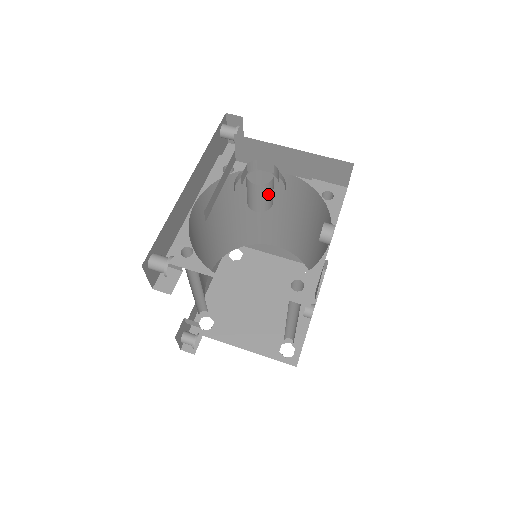
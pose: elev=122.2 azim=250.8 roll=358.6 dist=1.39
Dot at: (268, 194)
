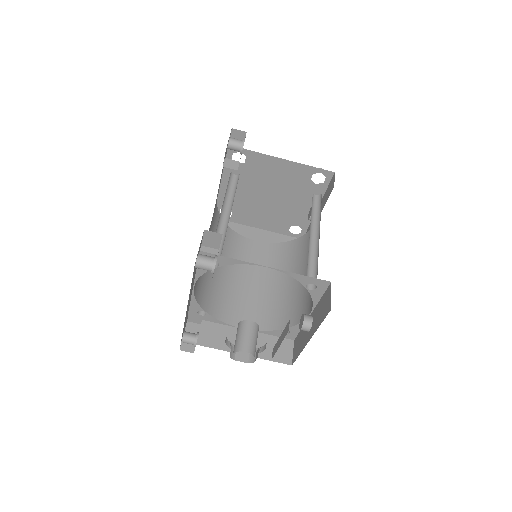
Dot at: occluded
